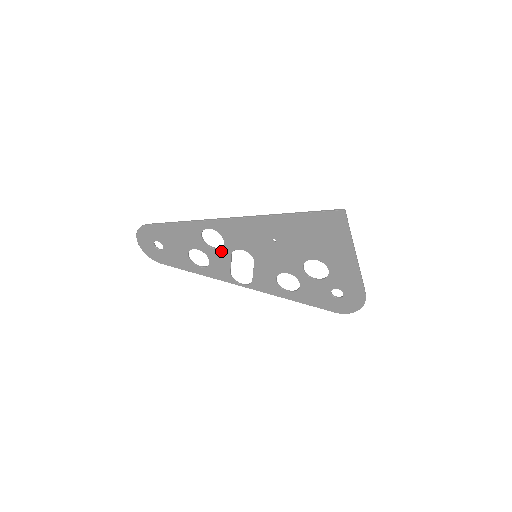
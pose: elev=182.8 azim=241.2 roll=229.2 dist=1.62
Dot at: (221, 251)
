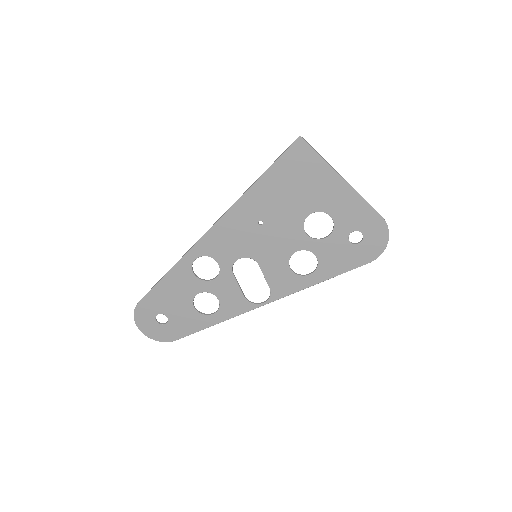
Dot at: (221, 277)
